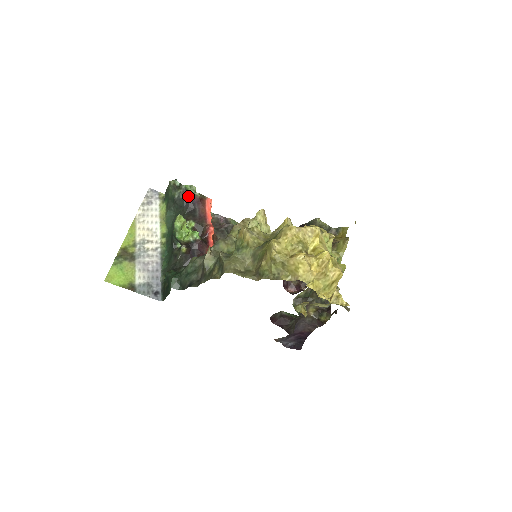
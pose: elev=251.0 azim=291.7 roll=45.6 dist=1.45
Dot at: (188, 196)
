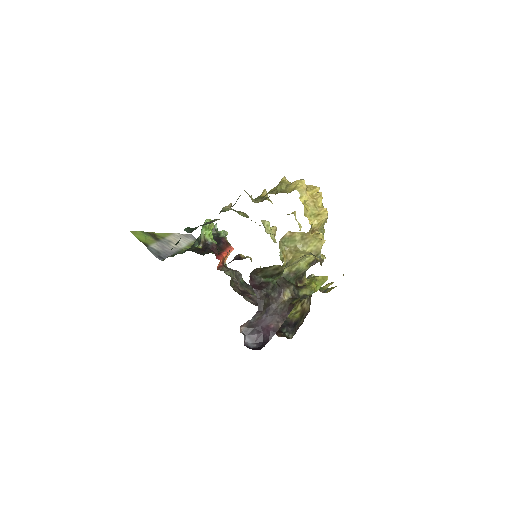
Dot at: (219, 237)
